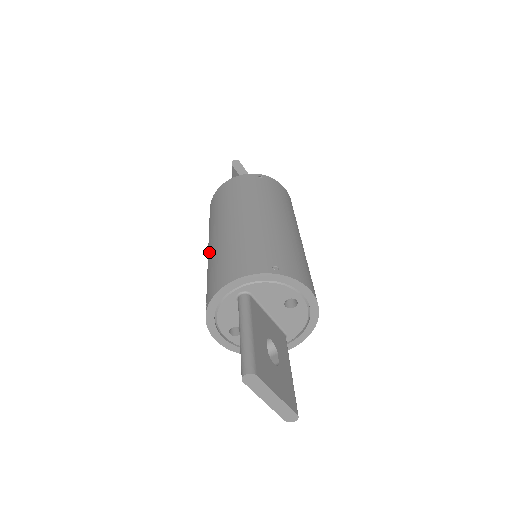
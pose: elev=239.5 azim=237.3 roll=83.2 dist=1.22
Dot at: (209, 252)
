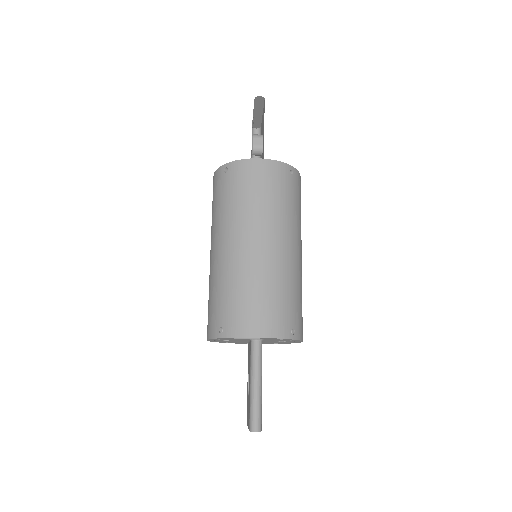
Dot at: (227, 258)
